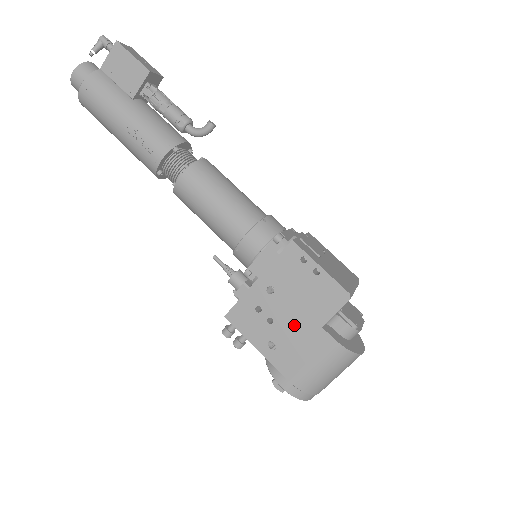
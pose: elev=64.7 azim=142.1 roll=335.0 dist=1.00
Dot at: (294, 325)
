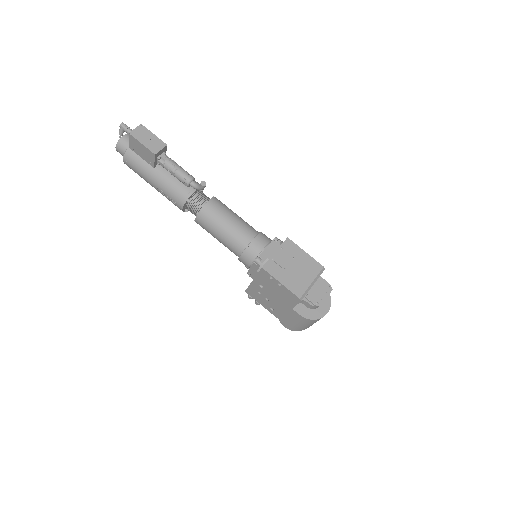
Dot at: (279, 304)
